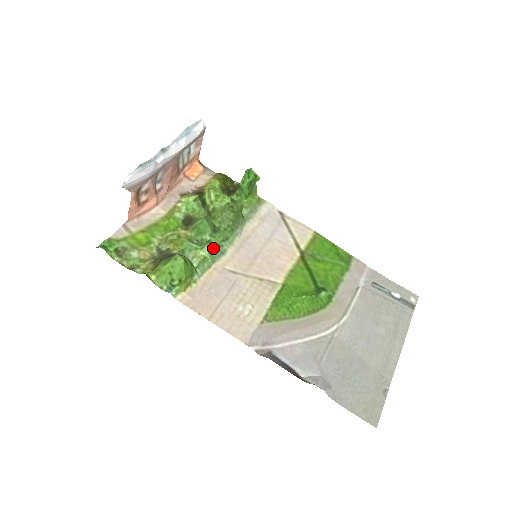
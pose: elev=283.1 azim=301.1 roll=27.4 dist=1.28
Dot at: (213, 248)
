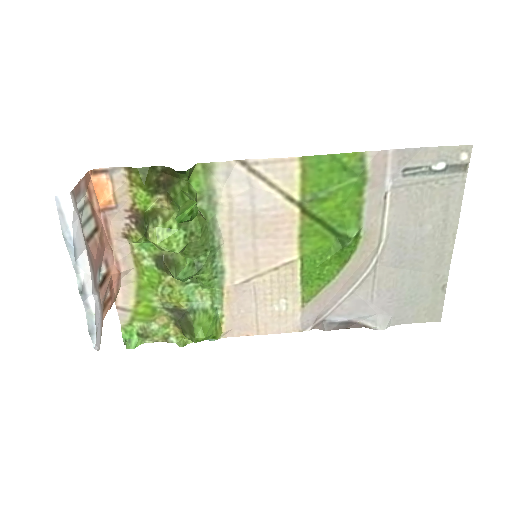
Dot at: (210, 278)
